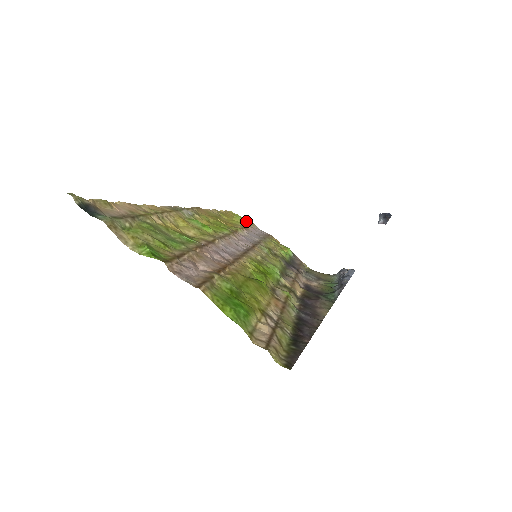
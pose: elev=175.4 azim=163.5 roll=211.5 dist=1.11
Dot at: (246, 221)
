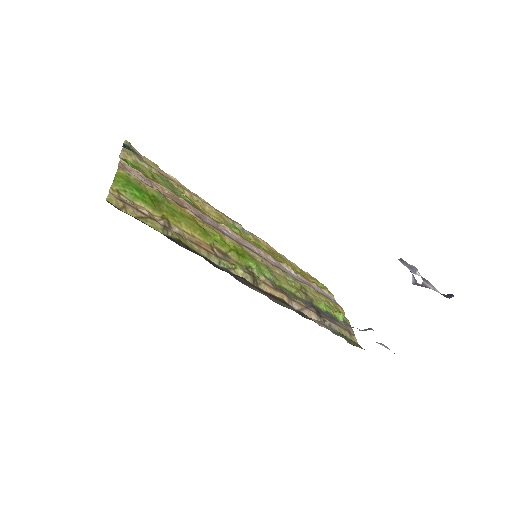
Dot at: (325, 288)
